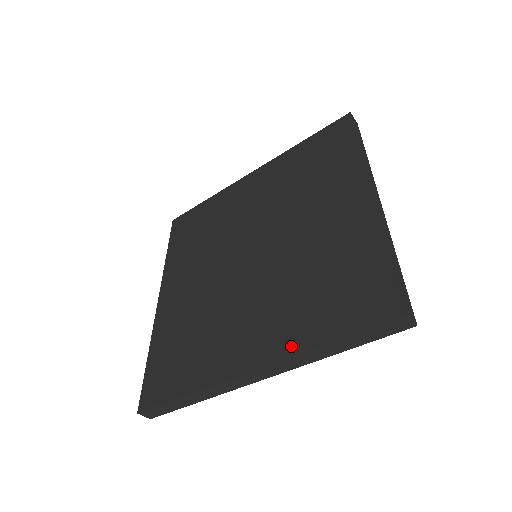
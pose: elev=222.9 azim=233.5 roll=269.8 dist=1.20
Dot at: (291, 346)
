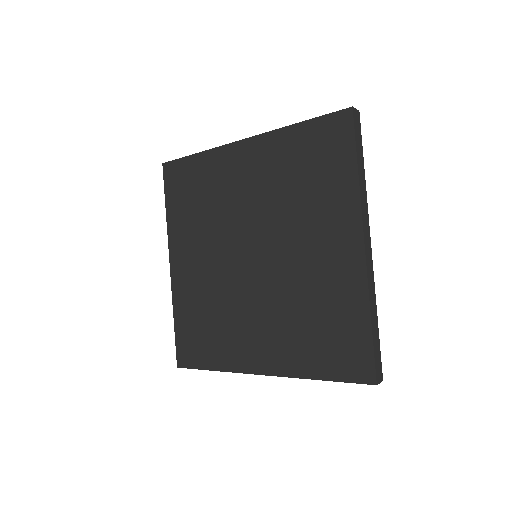
Dot at: (291, 369)
